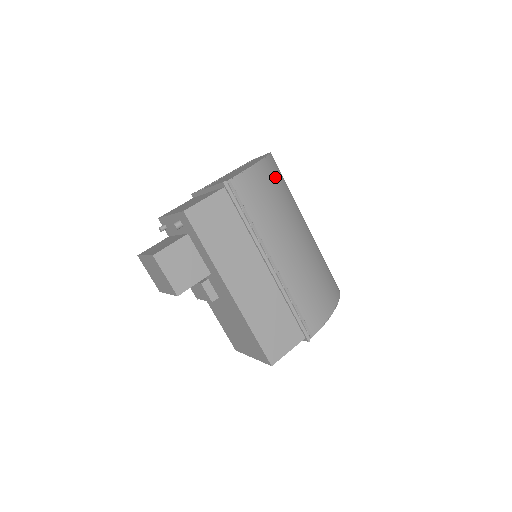
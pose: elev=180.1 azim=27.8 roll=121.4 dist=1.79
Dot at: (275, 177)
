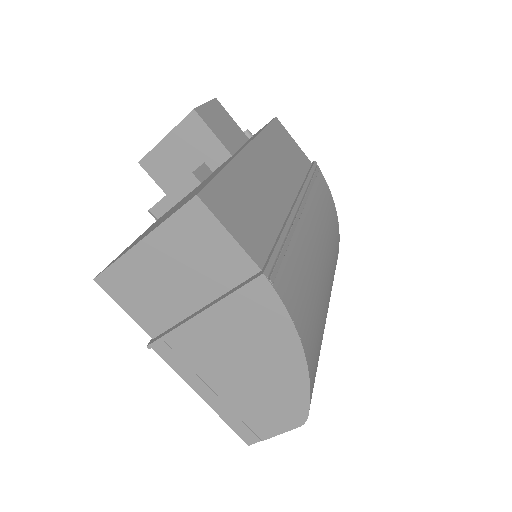
Dot at: (337, 249)
